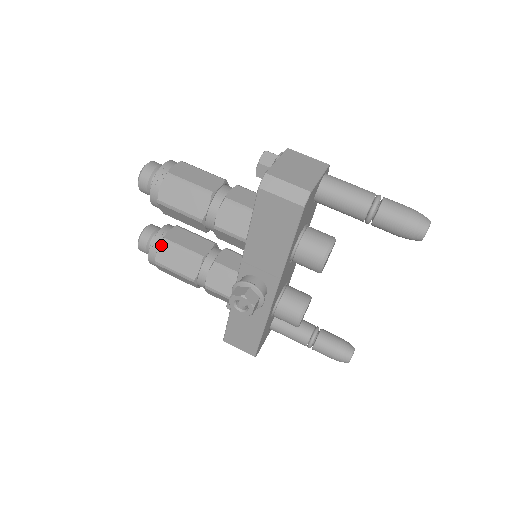
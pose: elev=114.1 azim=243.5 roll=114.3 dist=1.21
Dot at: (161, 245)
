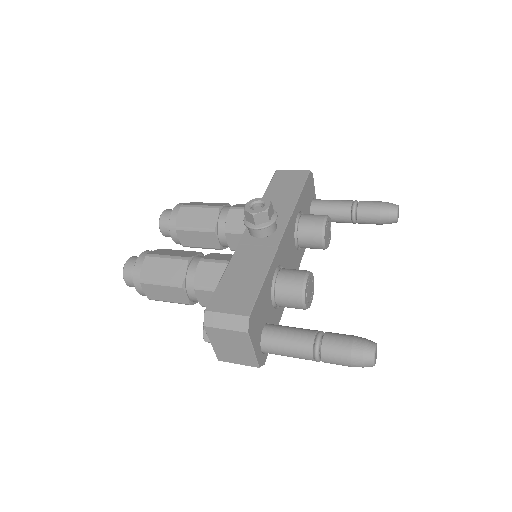
Dot at: (159, 249)
